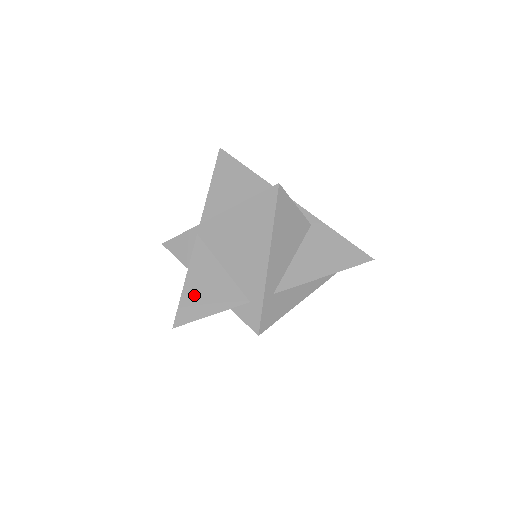
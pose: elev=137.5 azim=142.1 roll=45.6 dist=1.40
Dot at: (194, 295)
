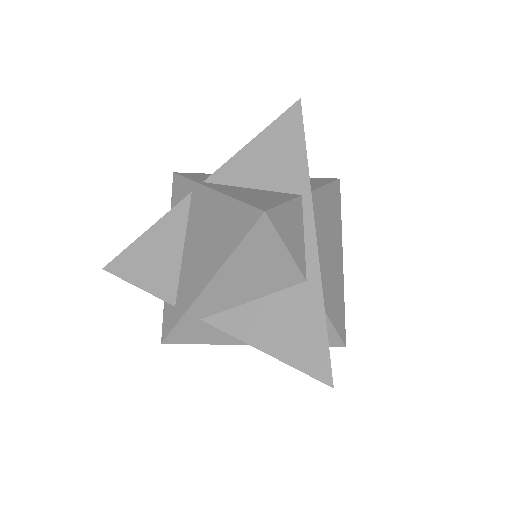
Dot at: (140, 254)
